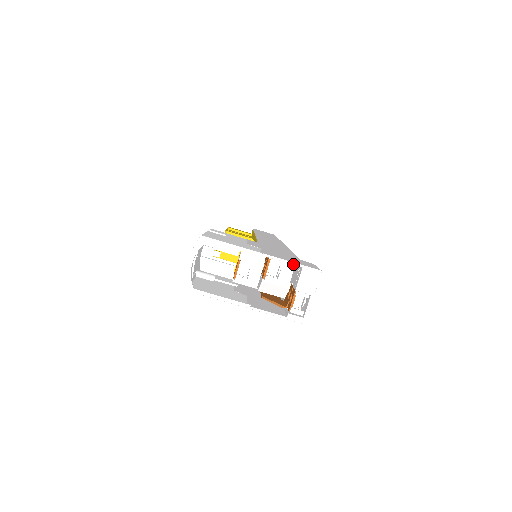
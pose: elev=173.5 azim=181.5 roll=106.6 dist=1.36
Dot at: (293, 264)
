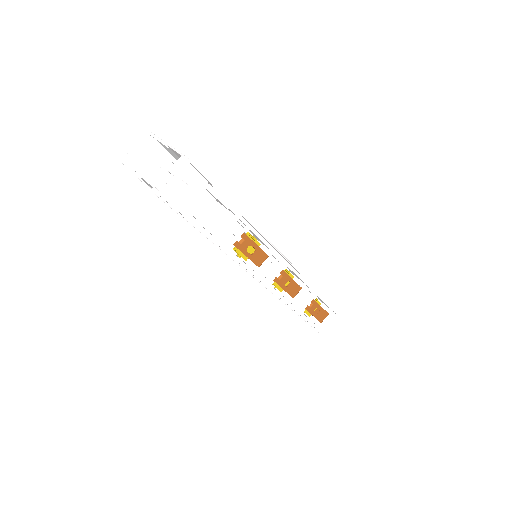
Dot at: (178, 153)
